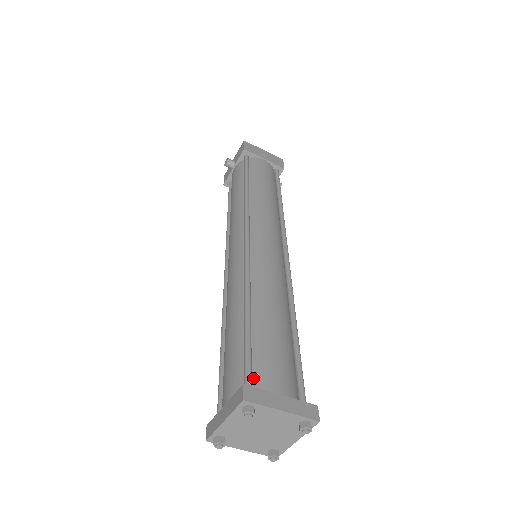
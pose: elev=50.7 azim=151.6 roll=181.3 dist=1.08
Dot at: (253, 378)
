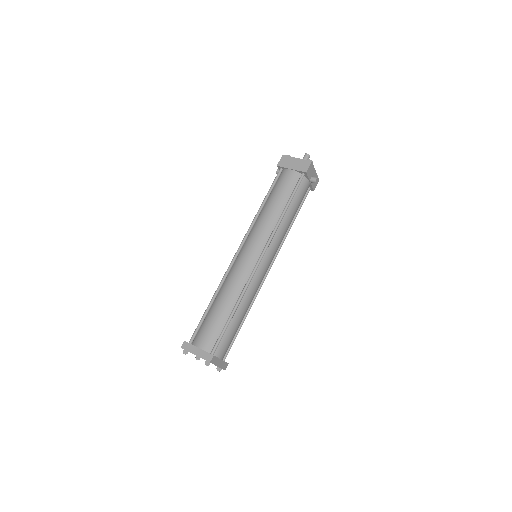
Dot at: (196, 337)
